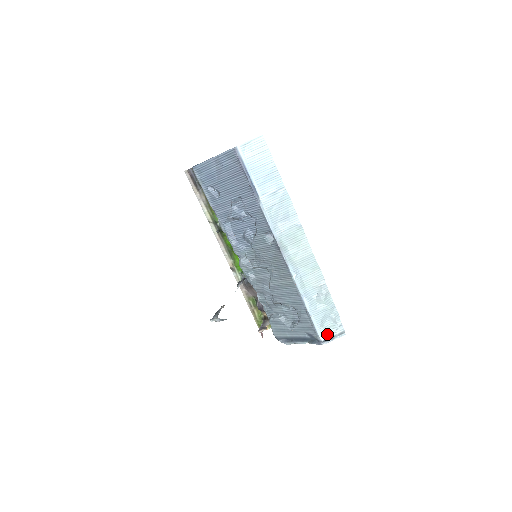
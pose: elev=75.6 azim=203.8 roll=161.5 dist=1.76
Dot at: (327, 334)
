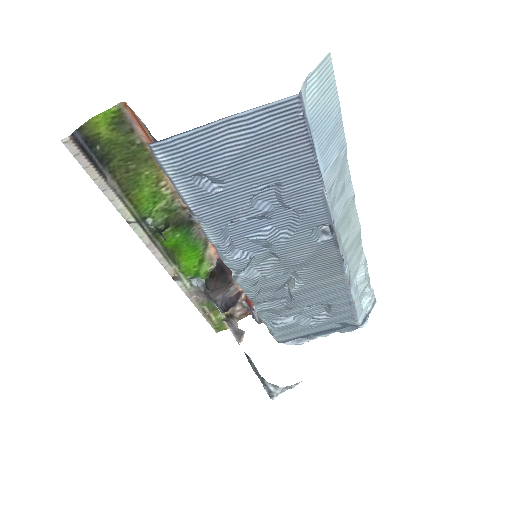
Dot at: (364, 313)
